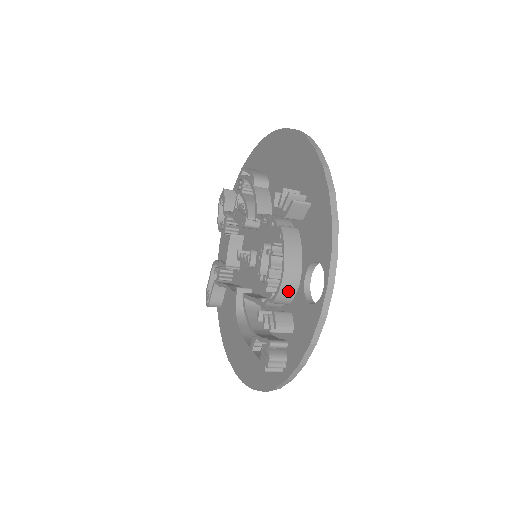
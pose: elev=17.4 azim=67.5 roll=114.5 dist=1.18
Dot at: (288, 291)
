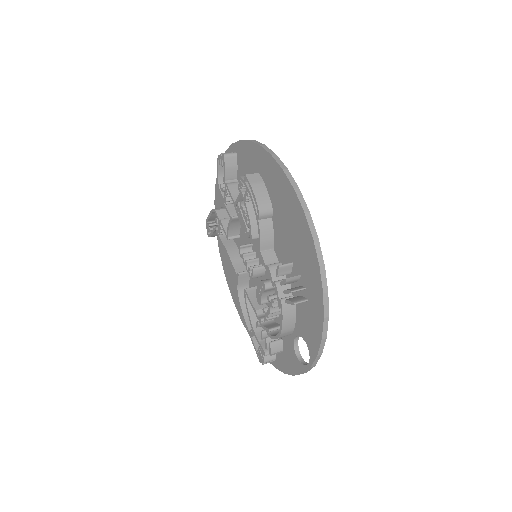
Dot at: occluded
